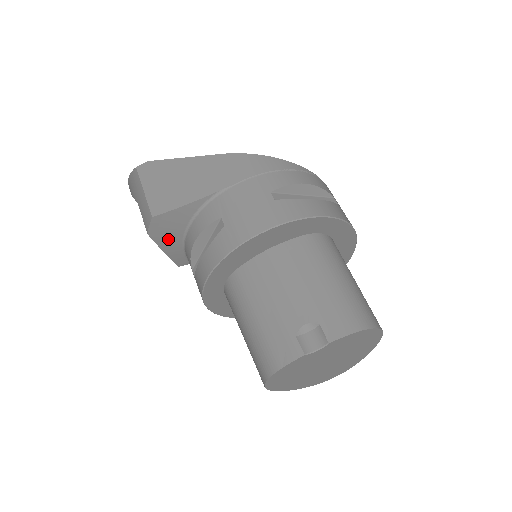
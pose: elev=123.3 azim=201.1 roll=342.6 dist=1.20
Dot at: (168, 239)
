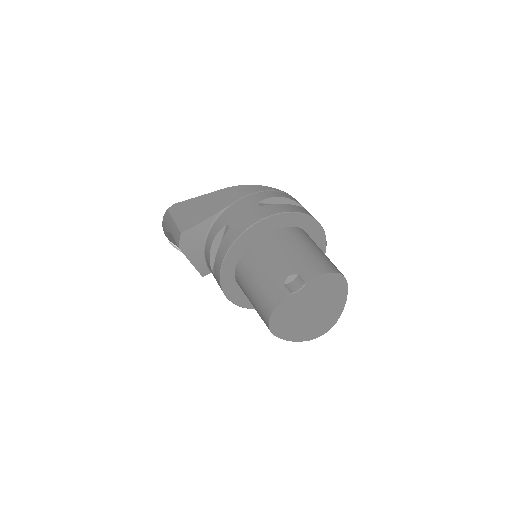
Dot at: (193, 251)
